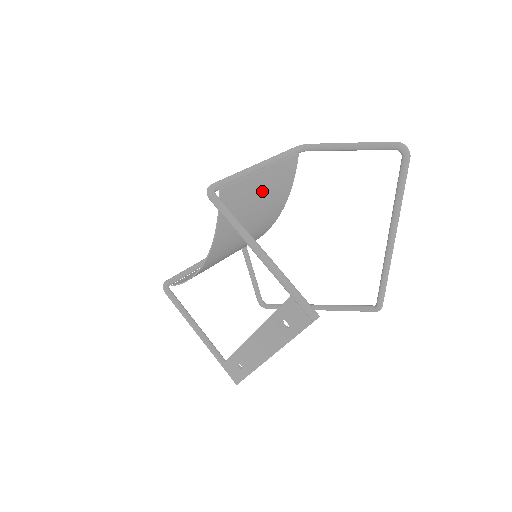
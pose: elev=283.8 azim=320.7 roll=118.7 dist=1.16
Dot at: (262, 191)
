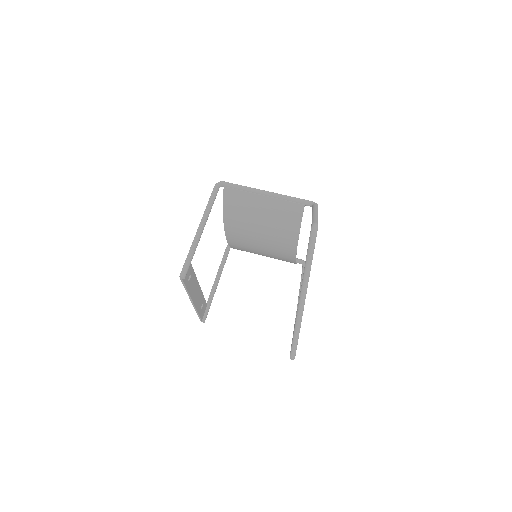
Dot at: (265, 211)
